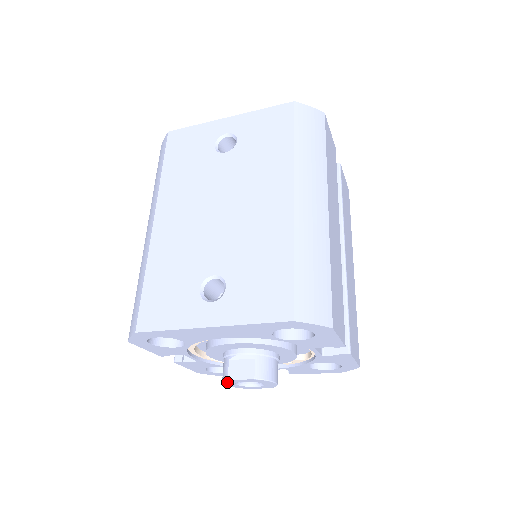
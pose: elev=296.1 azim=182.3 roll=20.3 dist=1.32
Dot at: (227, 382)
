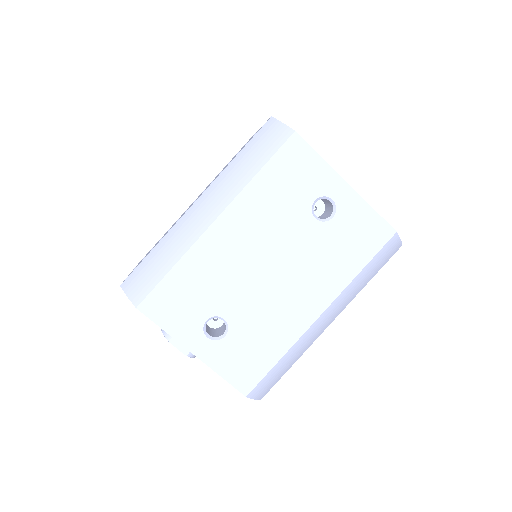
Dot at: (166, 335)
